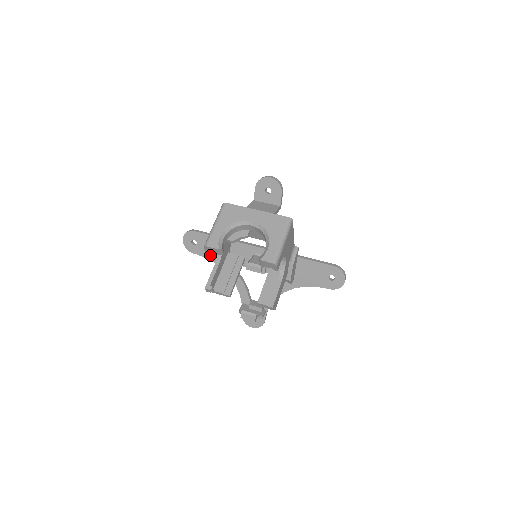
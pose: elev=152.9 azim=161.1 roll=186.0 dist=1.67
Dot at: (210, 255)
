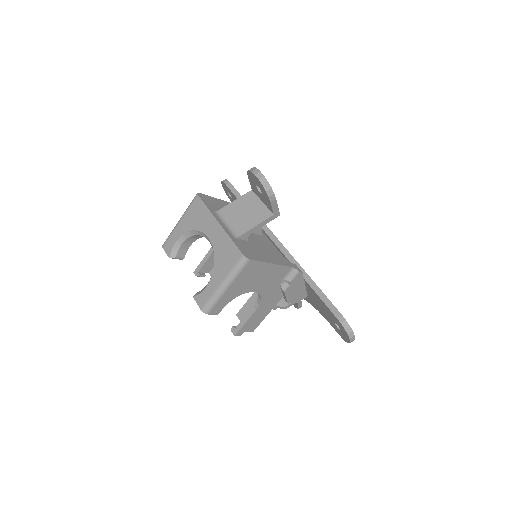
Dot at: occluded
